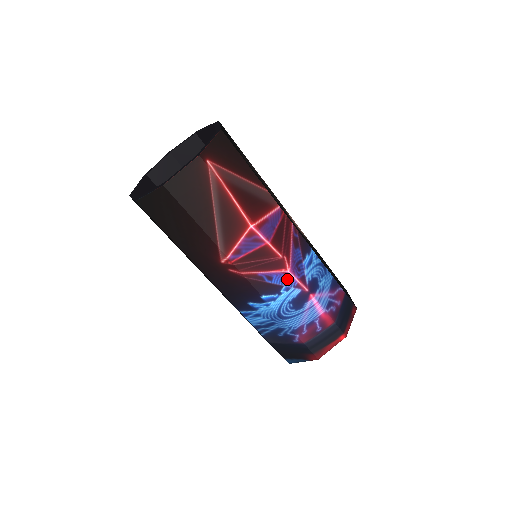
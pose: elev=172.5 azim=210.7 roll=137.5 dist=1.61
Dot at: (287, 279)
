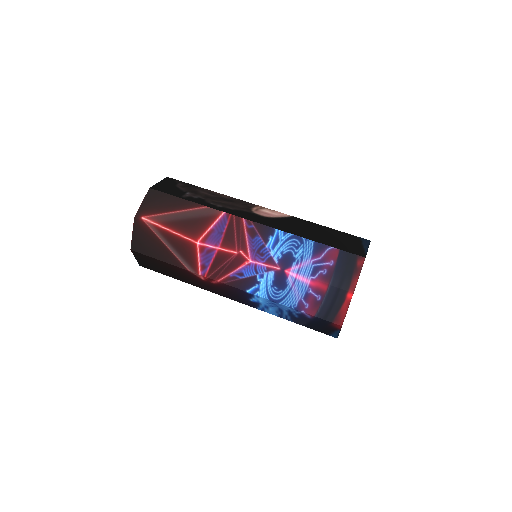
Dot at: (255, 268)
